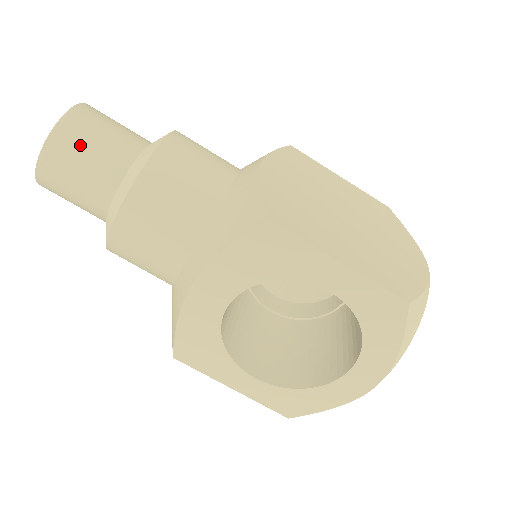
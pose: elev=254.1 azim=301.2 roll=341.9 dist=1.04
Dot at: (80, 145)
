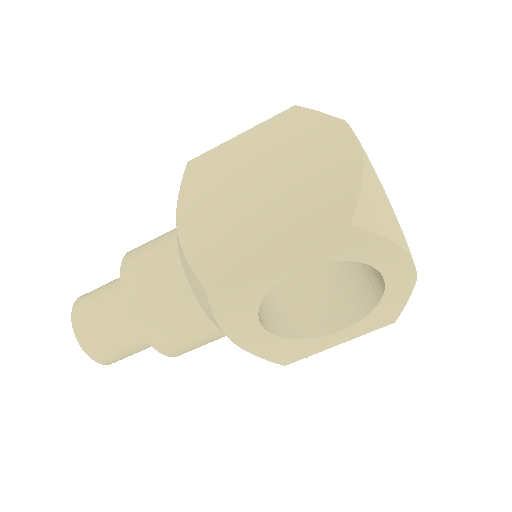
Dot at: (98, 335)
